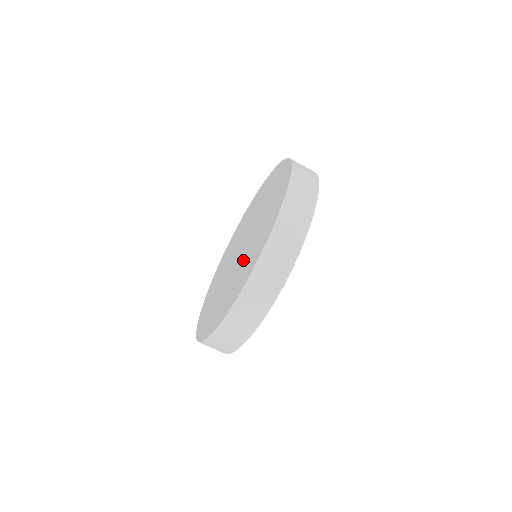
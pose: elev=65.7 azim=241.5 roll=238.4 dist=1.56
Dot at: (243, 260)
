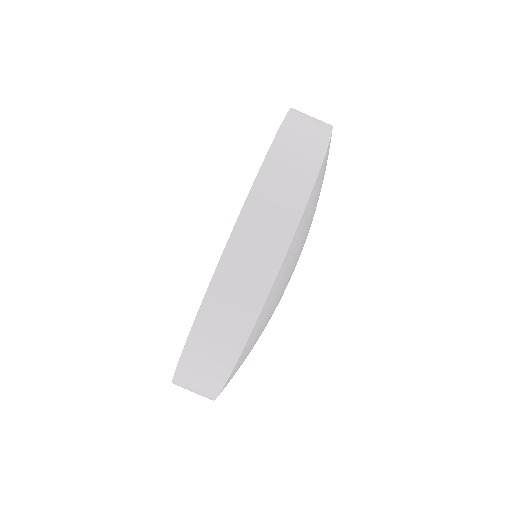
Dot at: occluded
